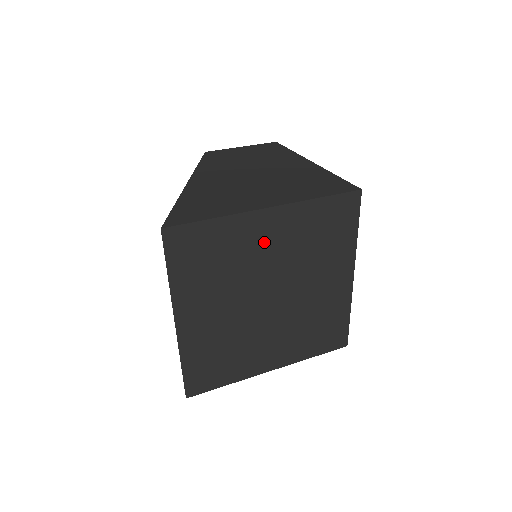
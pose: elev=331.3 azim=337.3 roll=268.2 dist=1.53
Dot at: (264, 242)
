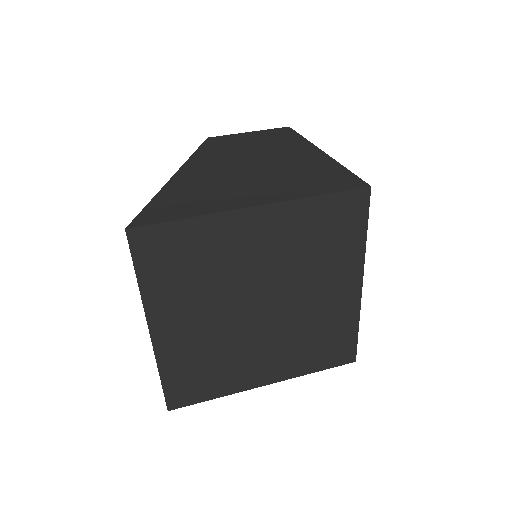
Dot at: (251, 246)
